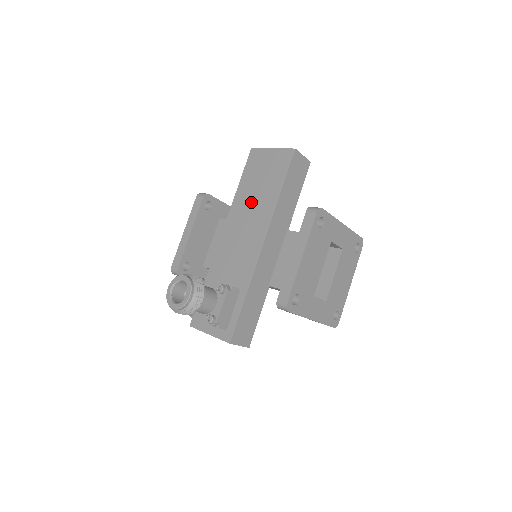
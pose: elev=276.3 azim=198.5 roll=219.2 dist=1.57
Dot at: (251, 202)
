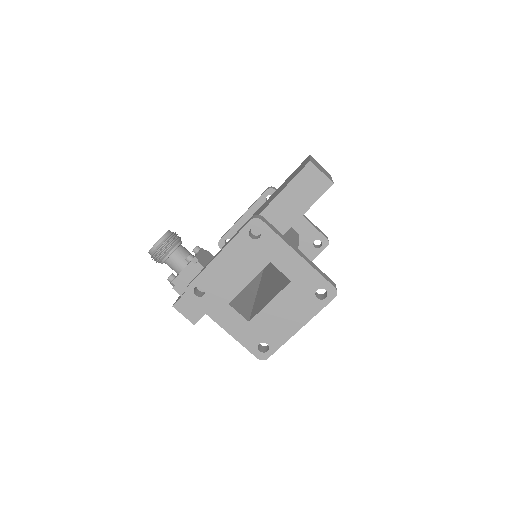
Dot at: (267, 202)
